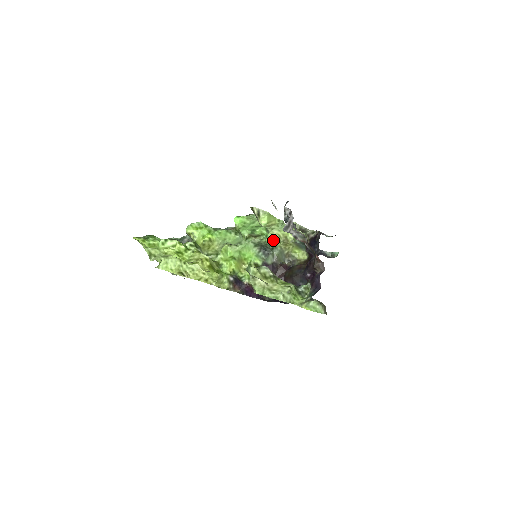
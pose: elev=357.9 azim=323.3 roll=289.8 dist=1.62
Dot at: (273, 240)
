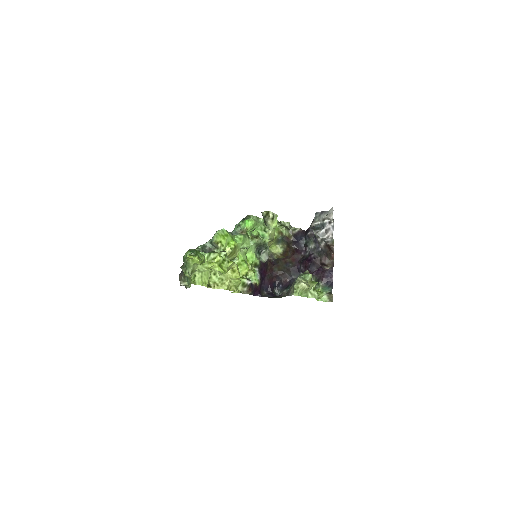
Dot at: (268, 239)
